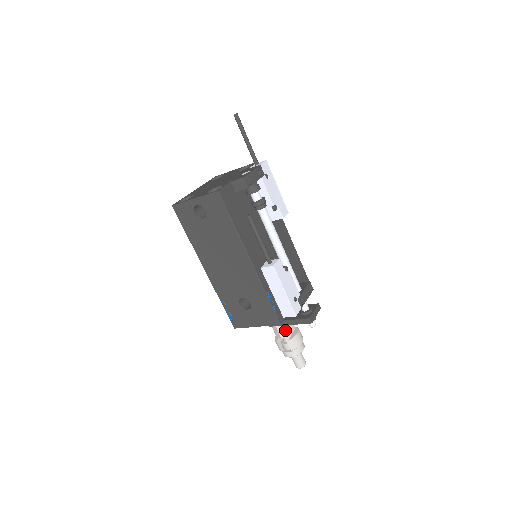
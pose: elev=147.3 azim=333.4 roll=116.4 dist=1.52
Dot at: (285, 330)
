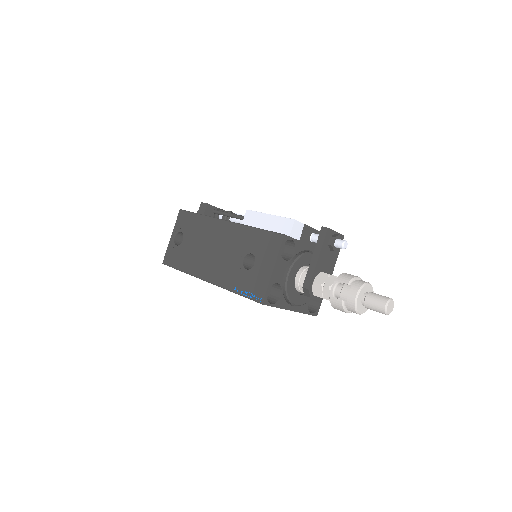
Dot at: (326, 278)
